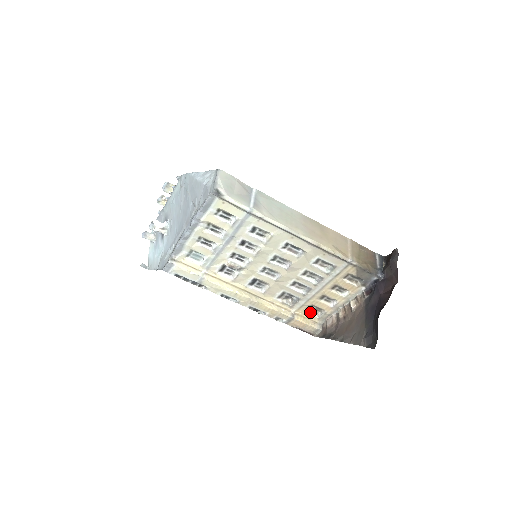
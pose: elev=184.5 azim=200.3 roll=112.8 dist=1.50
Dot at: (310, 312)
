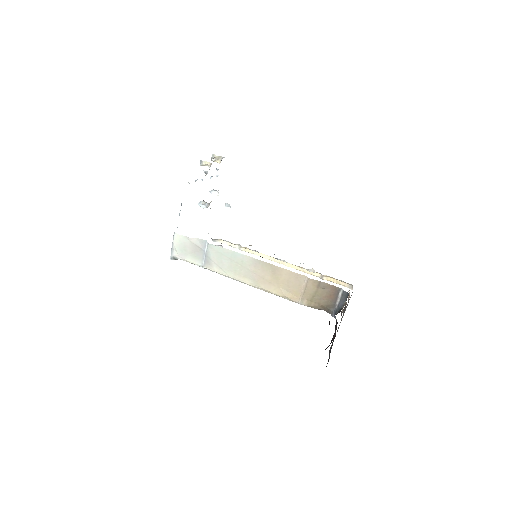
Dot at: occluded
